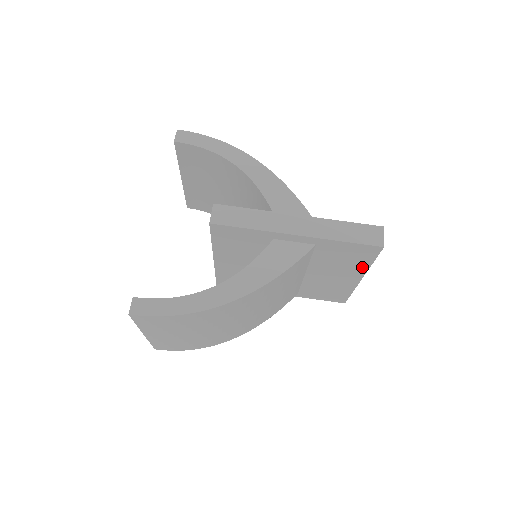
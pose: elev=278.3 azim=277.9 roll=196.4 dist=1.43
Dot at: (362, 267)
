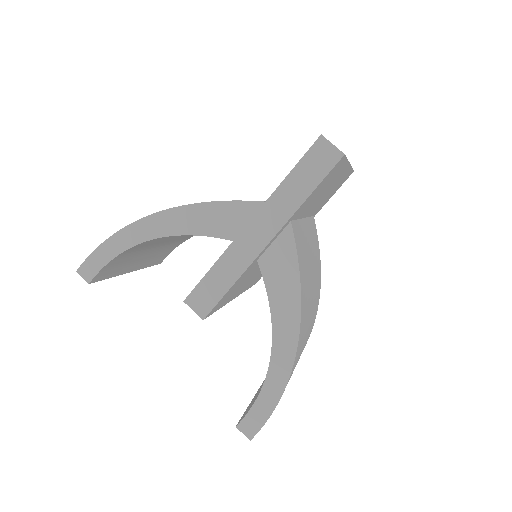
Dot at: (342, 168)
